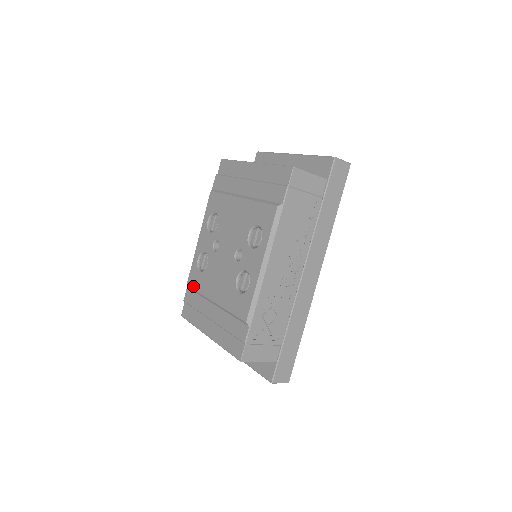
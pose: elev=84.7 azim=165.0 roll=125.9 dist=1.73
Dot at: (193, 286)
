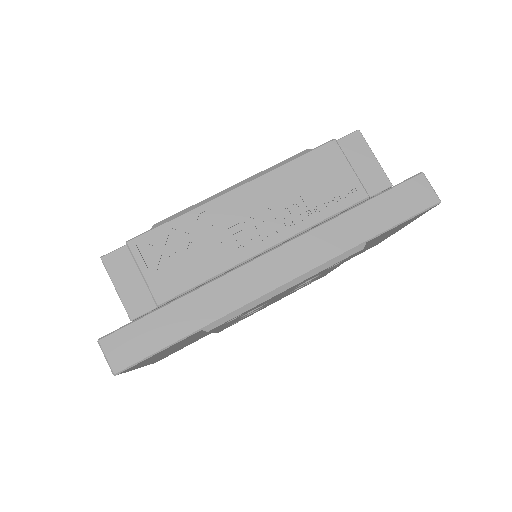
Dot at: occluded
